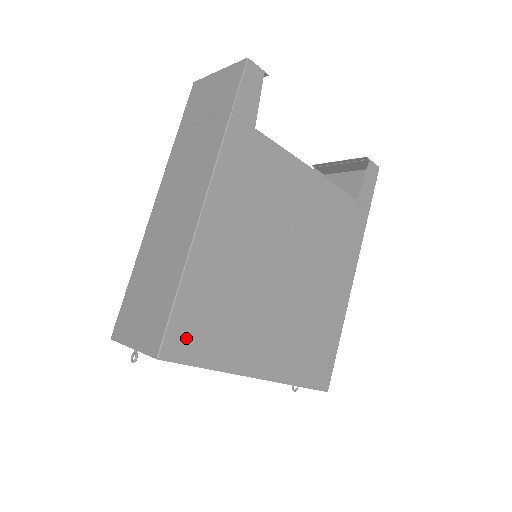
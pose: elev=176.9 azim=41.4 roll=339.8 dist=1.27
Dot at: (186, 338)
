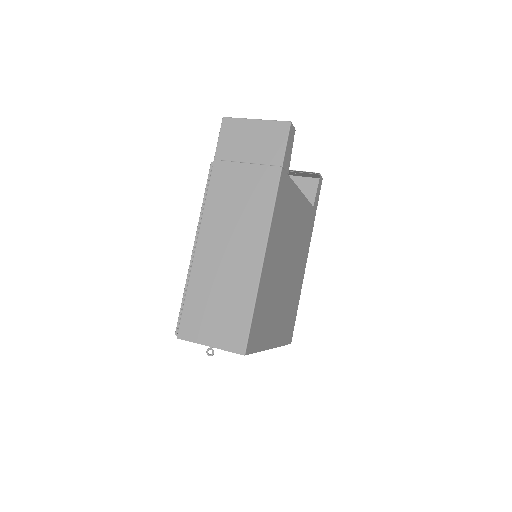
Dot at: (254, 336)
